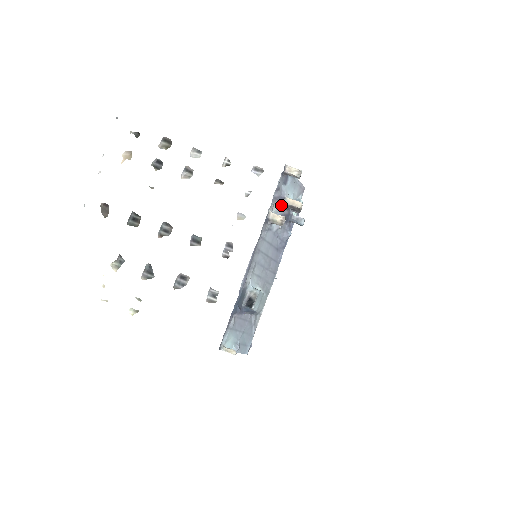
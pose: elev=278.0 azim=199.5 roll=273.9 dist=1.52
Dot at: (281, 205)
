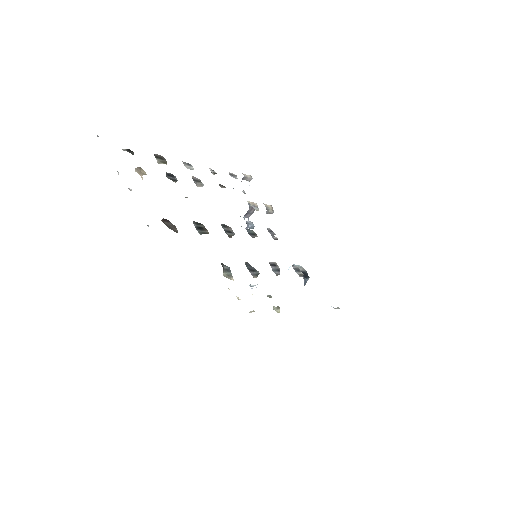
Dot at: occluded
